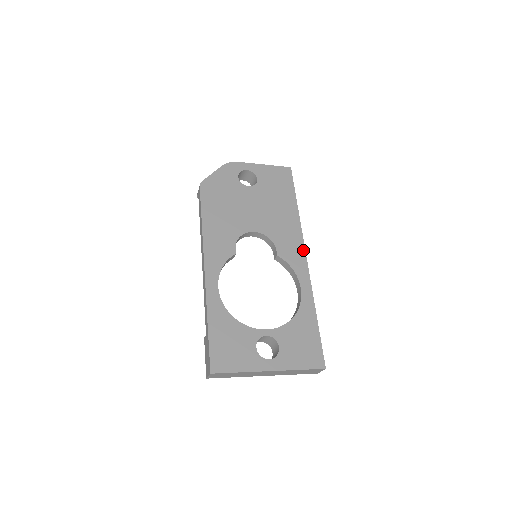
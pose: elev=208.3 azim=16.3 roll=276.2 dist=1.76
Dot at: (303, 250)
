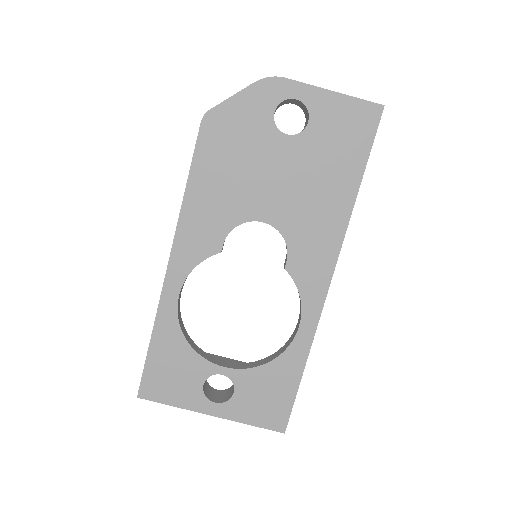
Dot at: (331, 269)
